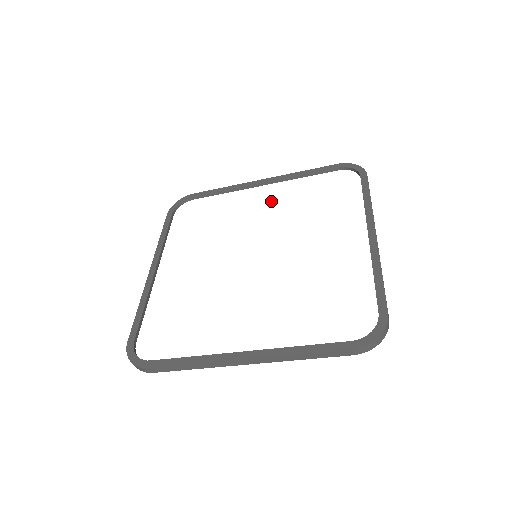
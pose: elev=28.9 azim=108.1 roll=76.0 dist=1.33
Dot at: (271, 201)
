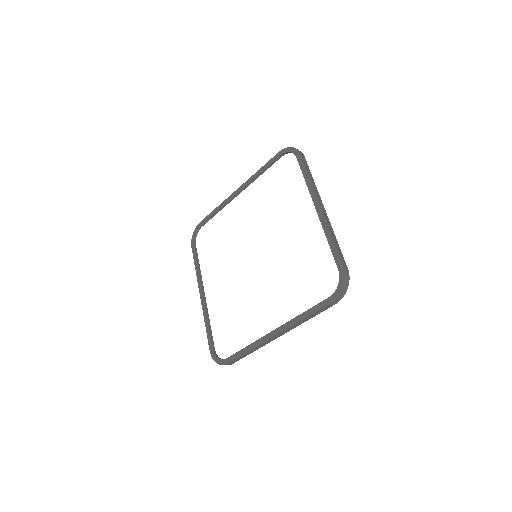
Dot at: (249, 206)
